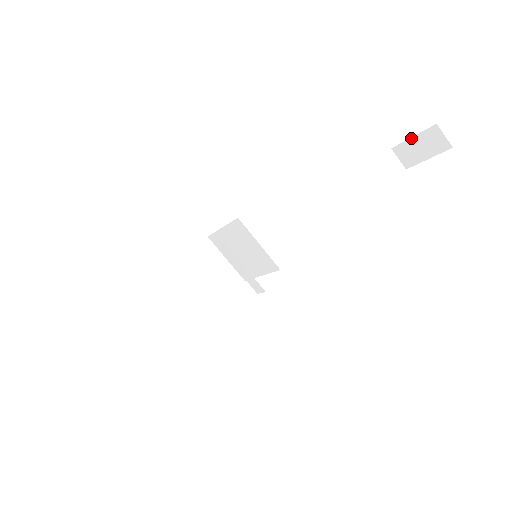
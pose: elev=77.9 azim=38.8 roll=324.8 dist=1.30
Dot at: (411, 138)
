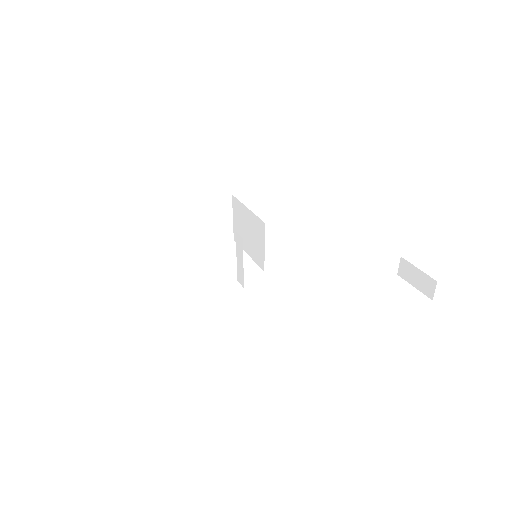
Dot at: (417, 268)
